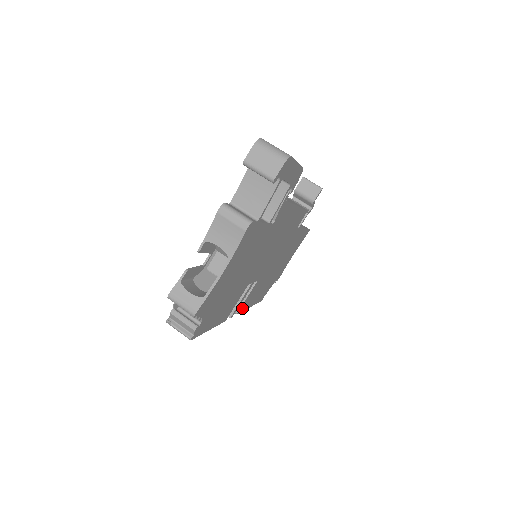
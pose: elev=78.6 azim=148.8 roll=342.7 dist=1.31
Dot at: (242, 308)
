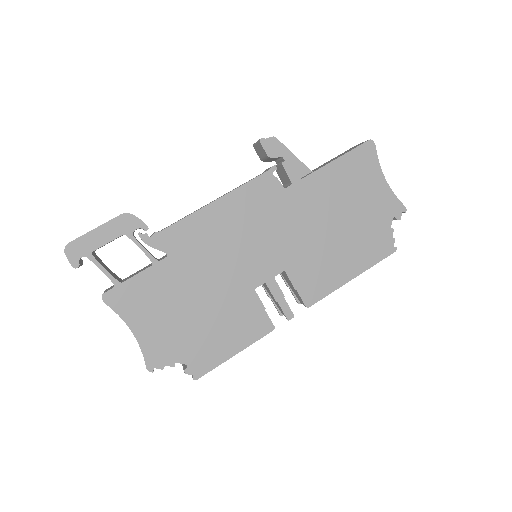
Dot at: (313, 297)
